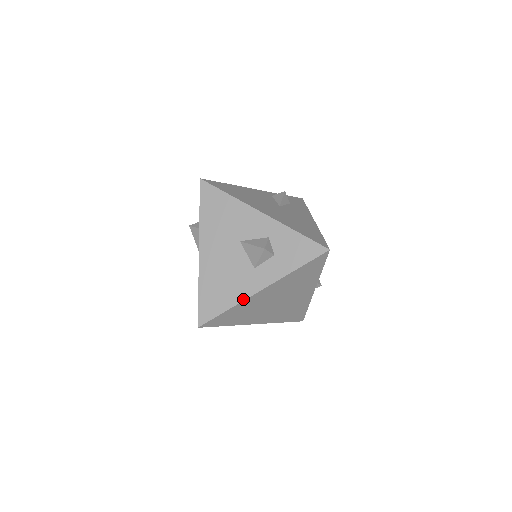
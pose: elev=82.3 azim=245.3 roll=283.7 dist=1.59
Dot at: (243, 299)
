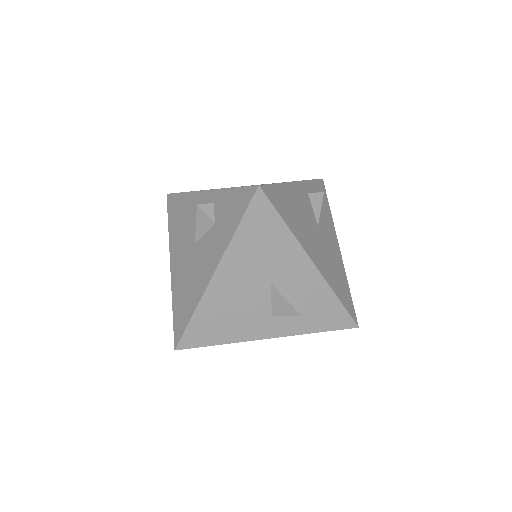
Dot at: (243, 340)
